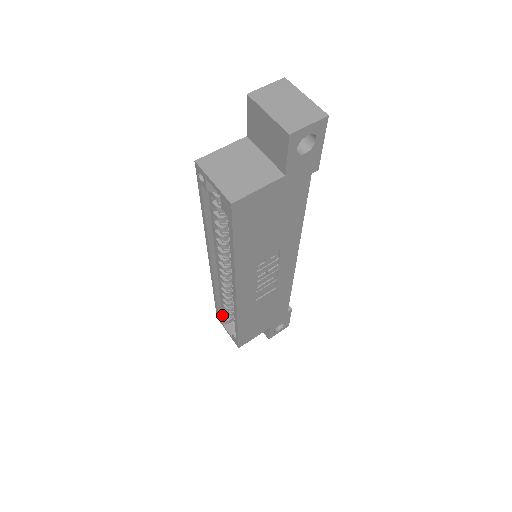
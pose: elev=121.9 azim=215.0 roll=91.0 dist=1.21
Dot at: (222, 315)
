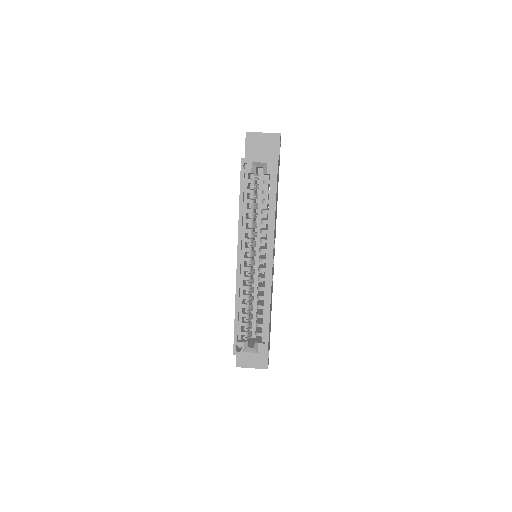
Dot at: (240, 341)
